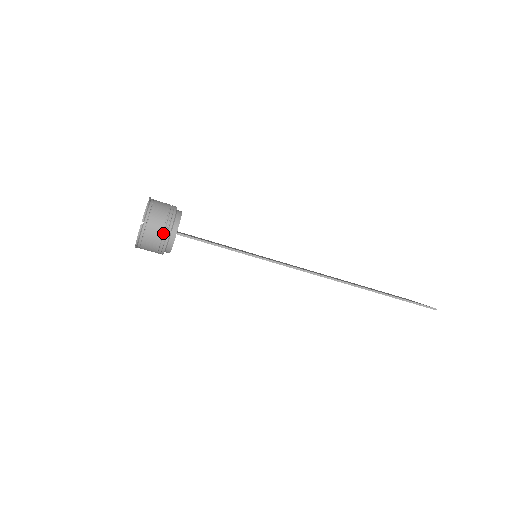
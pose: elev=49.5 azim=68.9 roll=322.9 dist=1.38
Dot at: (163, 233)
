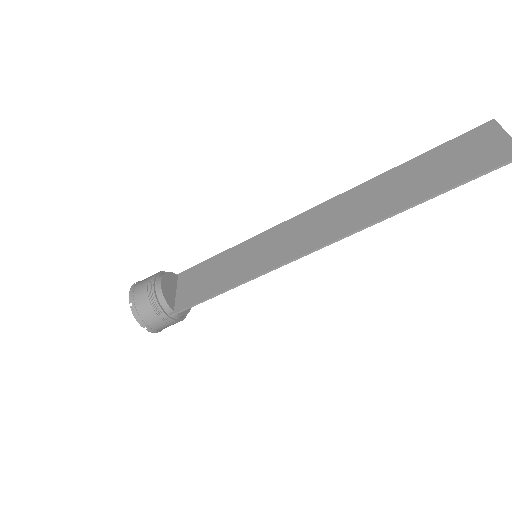
Dot at: (166, 321)
